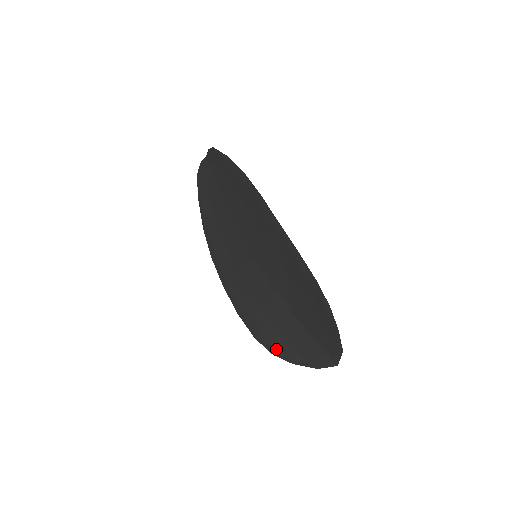
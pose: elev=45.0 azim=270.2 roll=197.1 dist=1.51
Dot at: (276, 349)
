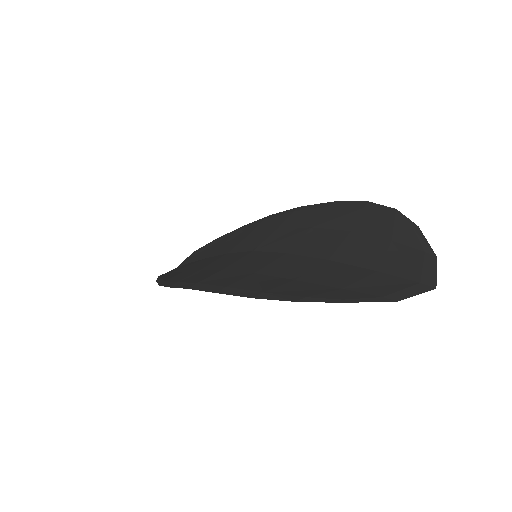
Dot at: (302, 295)
